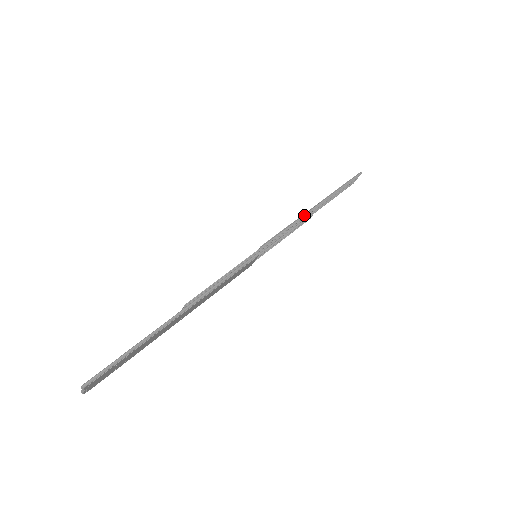
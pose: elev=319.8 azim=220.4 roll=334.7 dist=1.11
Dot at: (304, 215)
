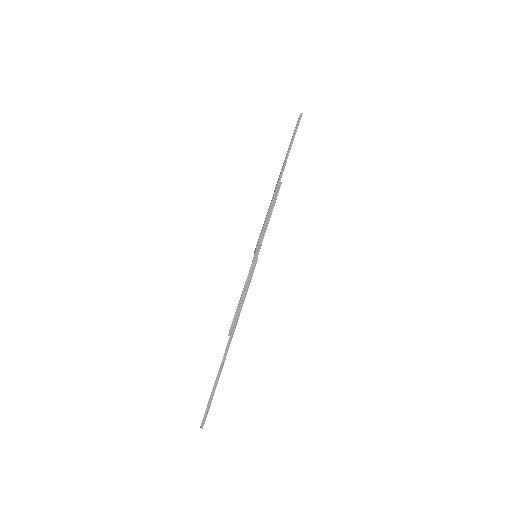
Dot at: (275, 195)
